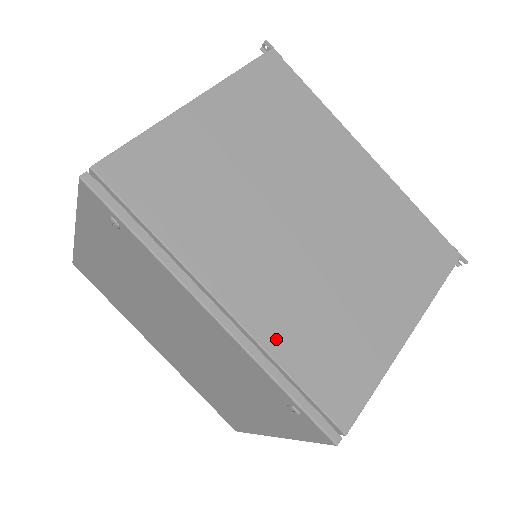
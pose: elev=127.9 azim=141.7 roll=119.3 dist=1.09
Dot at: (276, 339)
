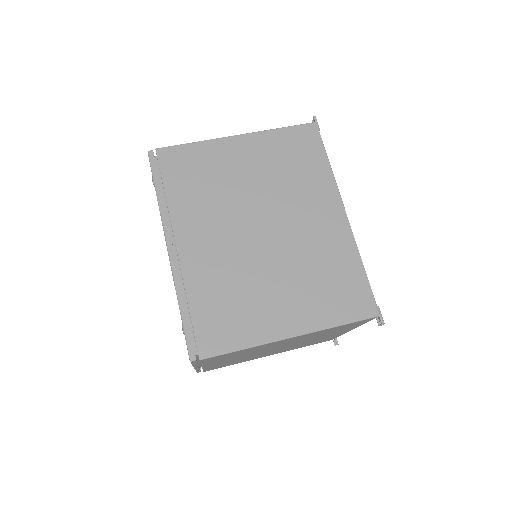
Dot at: (195, 282)
